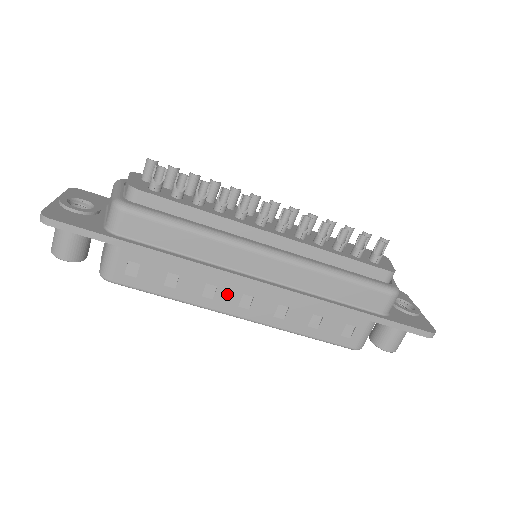
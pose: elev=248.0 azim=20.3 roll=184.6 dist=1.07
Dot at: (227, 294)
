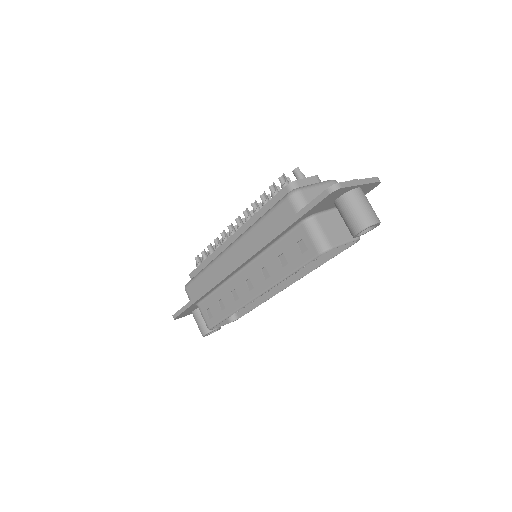
Dot at: (241, 289)
